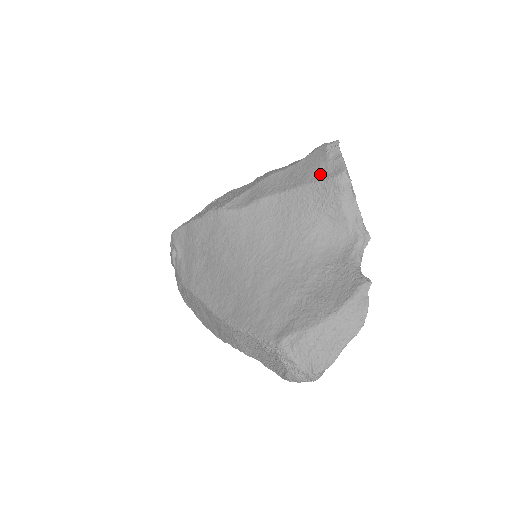
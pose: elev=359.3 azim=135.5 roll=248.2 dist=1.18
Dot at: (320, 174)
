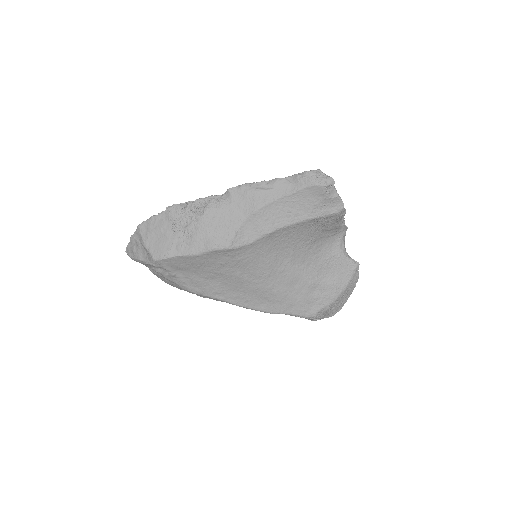
Dot at: (321, 209)
